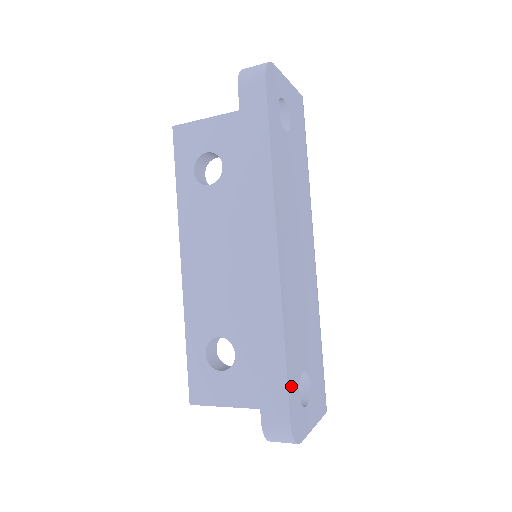
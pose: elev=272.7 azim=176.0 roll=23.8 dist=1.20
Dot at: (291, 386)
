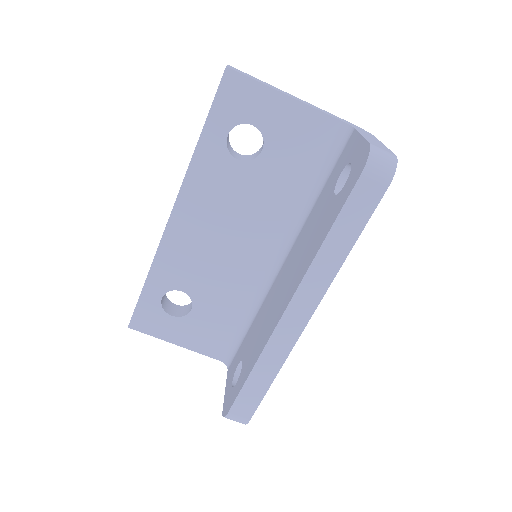
Dot at: occluded
